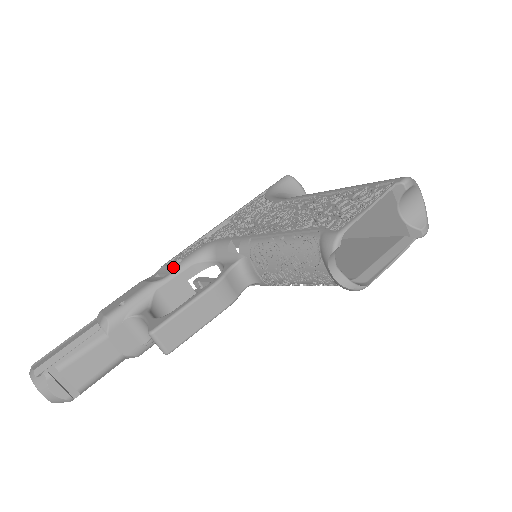
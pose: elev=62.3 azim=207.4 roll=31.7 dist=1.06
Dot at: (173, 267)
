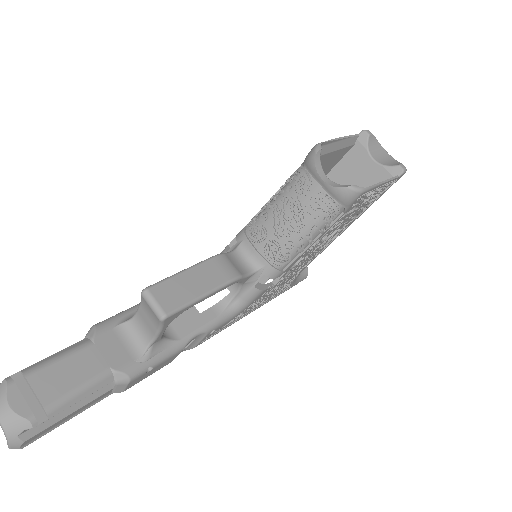
Dot at: occluded
